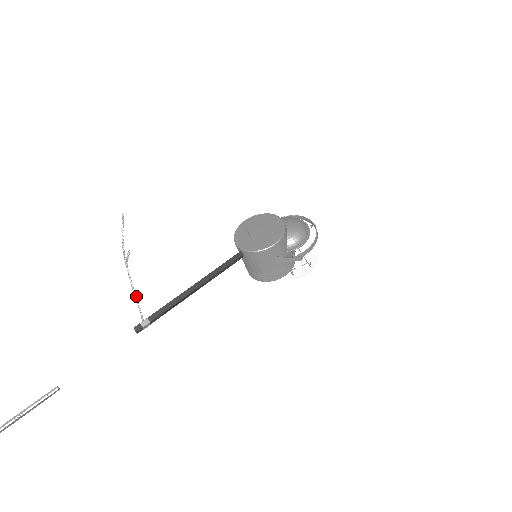
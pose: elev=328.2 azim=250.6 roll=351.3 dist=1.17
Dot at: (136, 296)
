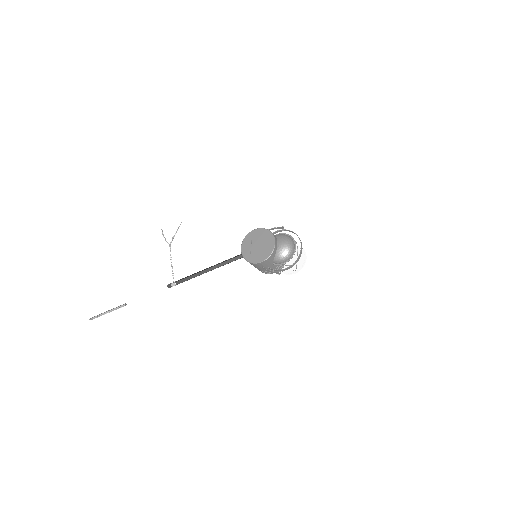
Dot at: (172, 266)
